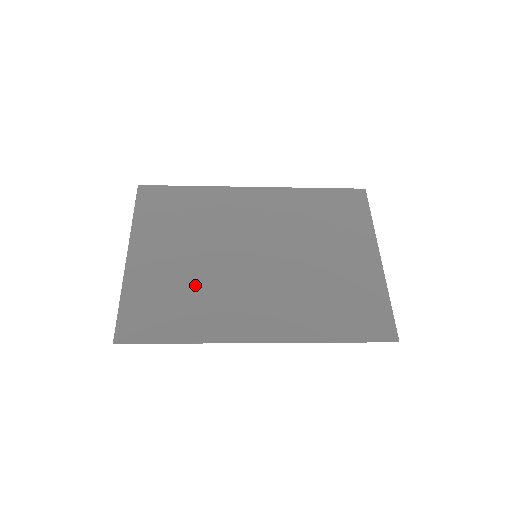
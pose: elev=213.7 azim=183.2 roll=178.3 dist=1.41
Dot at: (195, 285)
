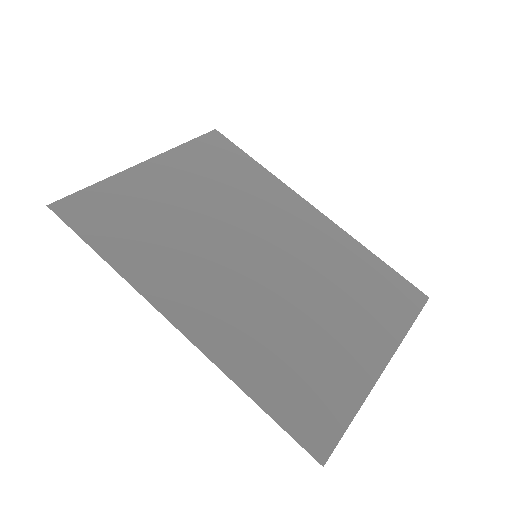
Dot at: (173, 228)
